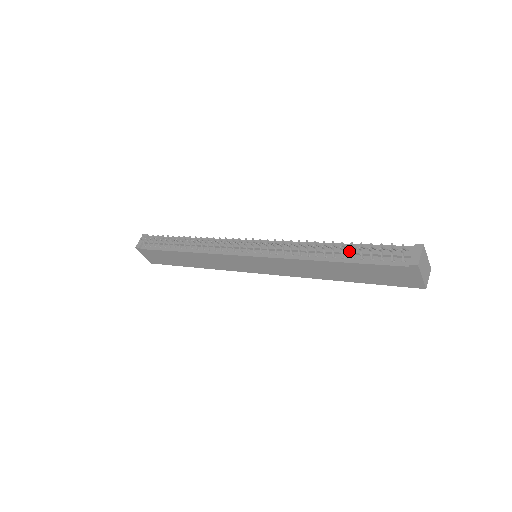
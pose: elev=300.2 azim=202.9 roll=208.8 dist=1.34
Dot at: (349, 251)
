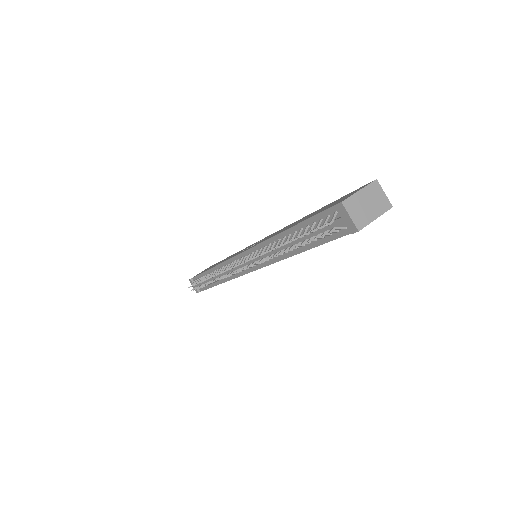
Dot at: (300, 240)
